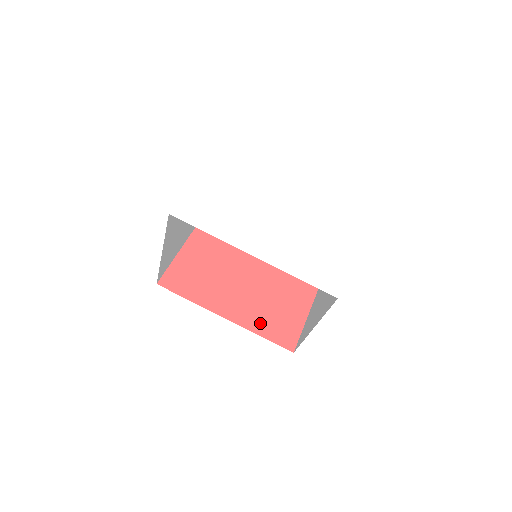
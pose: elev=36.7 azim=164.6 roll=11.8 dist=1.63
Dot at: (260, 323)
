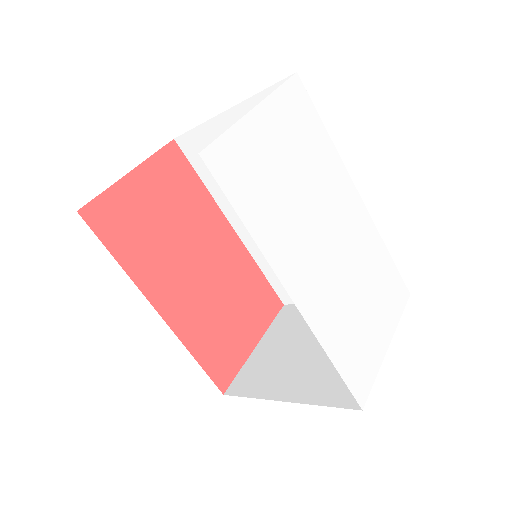
Dot at: (200, 336)
